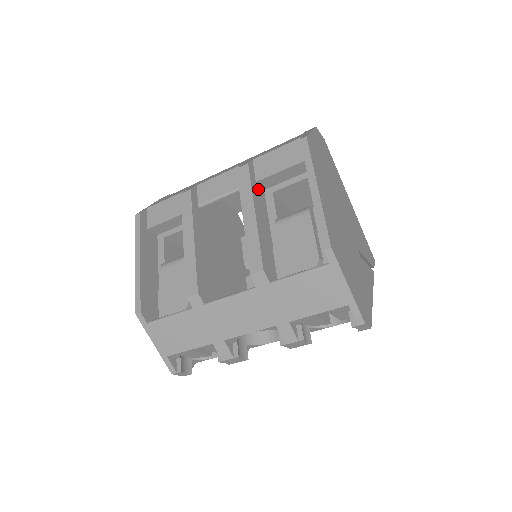
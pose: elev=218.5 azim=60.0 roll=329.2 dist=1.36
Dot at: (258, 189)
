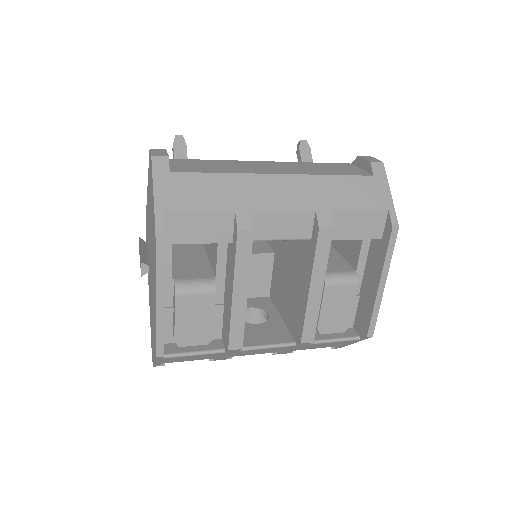
Dot at: occluded
